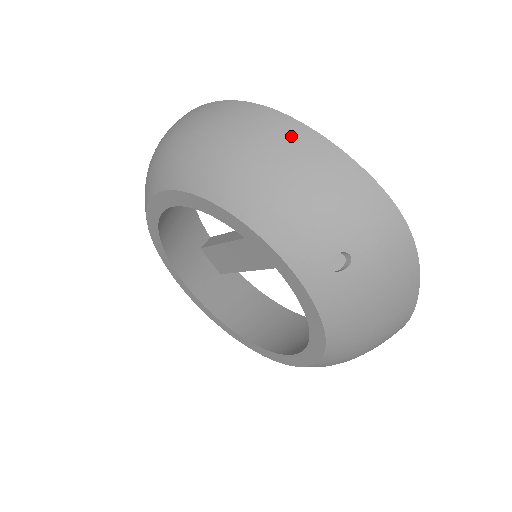
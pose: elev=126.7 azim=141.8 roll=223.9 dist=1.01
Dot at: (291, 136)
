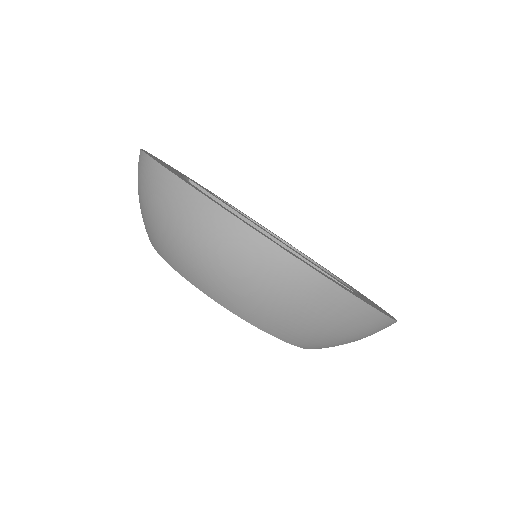
Dot at: (336, 302)
